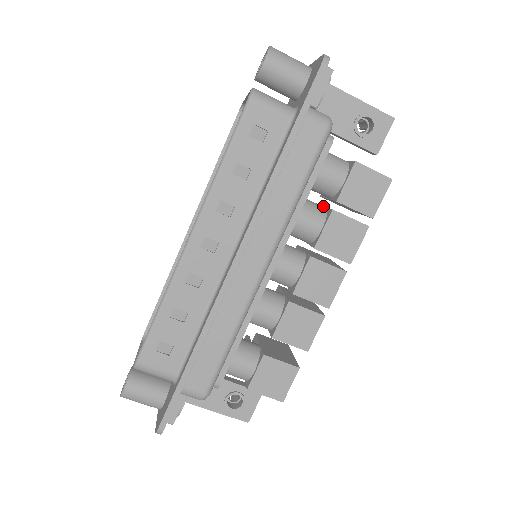
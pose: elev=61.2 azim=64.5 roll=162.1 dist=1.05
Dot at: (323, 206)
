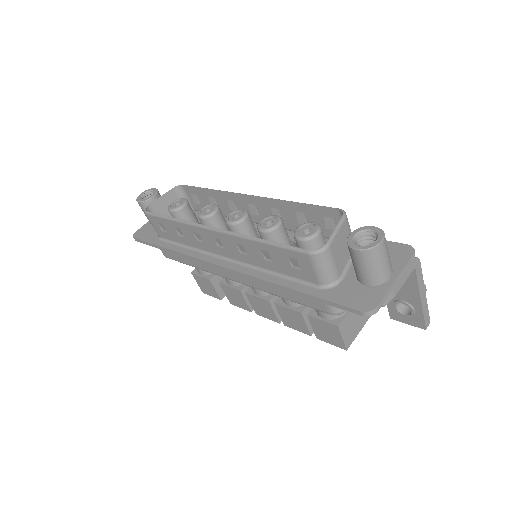
Dot at: occluded
